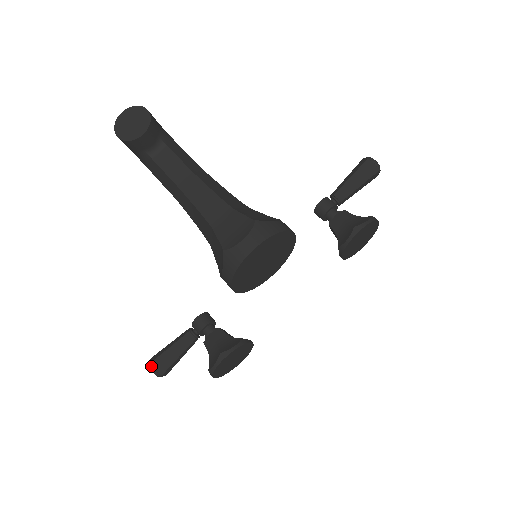
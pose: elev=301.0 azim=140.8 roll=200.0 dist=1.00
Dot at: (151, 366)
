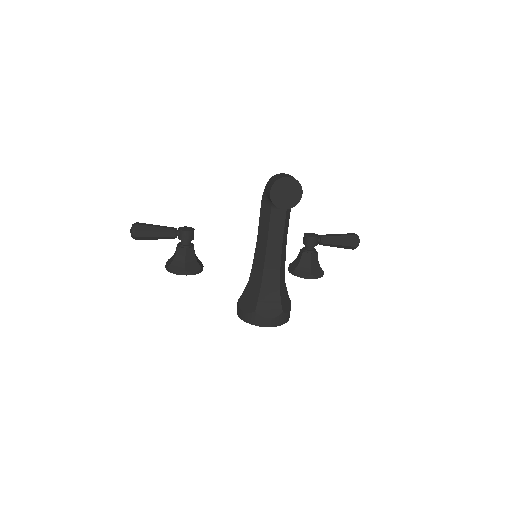
Dot at: (134, 232)
